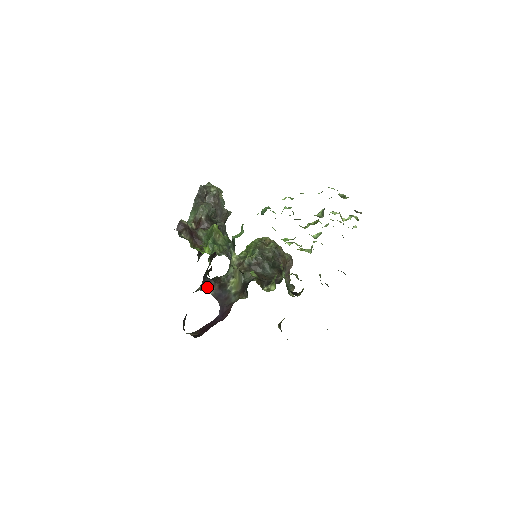
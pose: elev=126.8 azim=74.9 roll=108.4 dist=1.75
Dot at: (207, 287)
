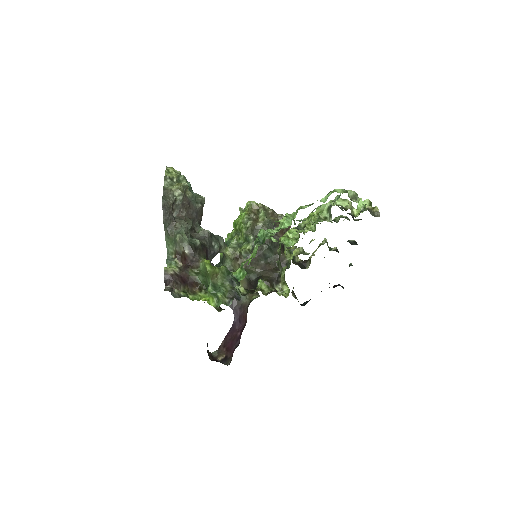
Dot at: occluded
